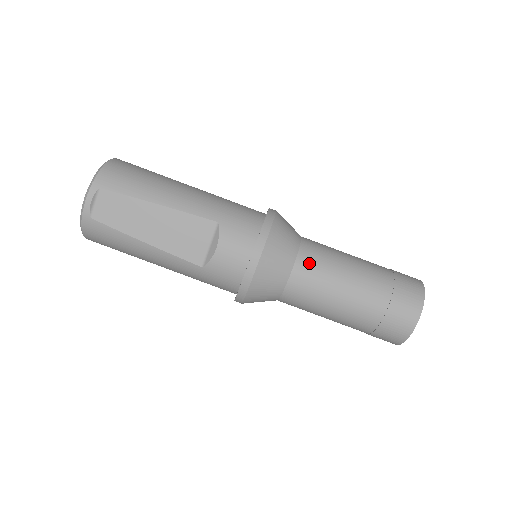
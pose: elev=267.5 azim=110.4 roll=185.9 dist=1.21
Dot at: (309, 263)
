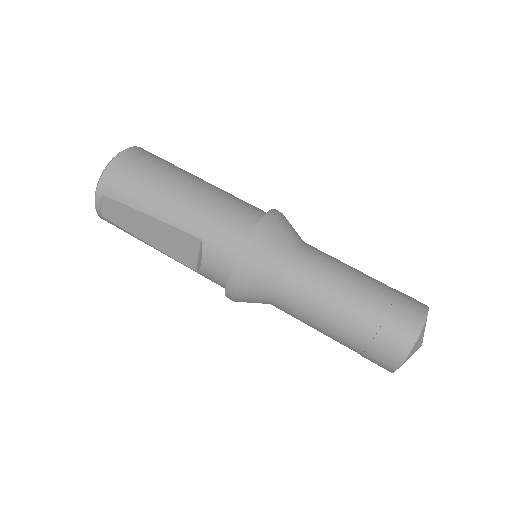
Dot at: (290, 288)
